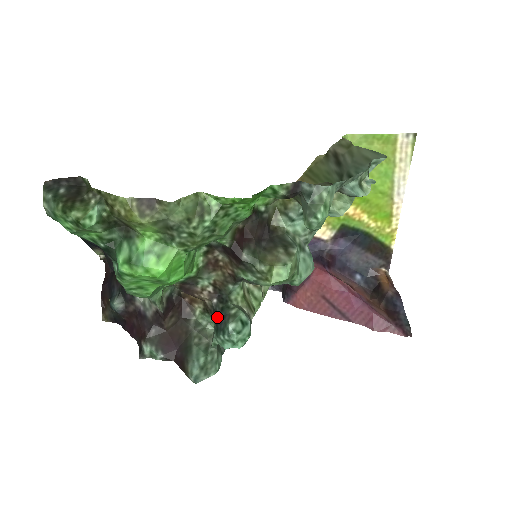
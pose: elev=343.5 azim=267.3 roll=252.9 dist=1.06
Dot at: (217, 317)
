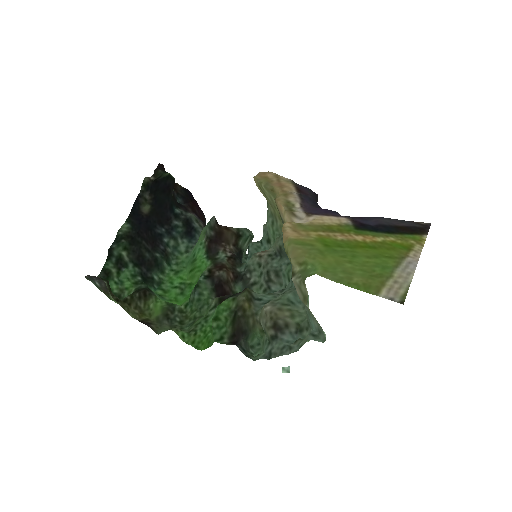
Dot at: (240, 258)
